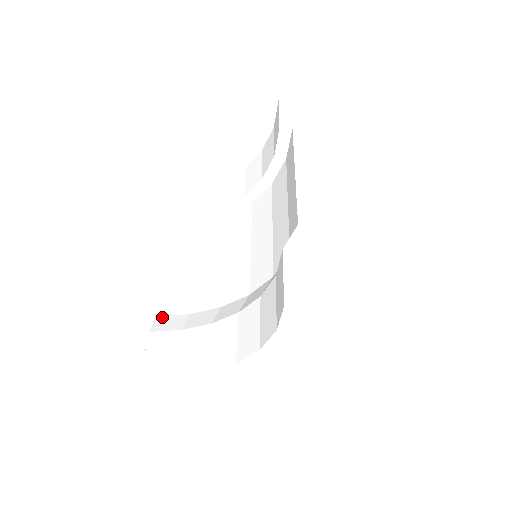
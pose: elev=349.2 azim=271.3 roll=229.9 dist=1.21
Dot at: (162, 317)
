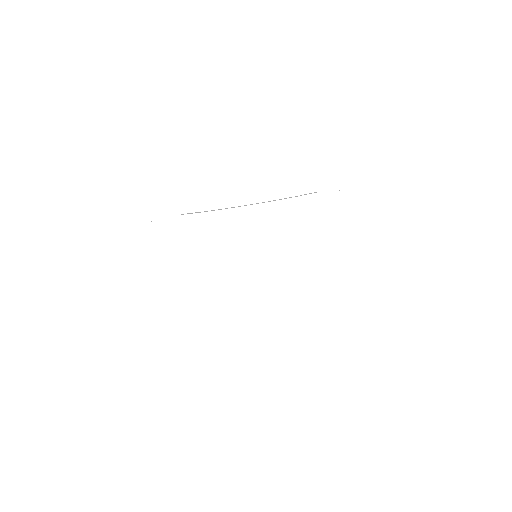
Dot at: (199, 309)
